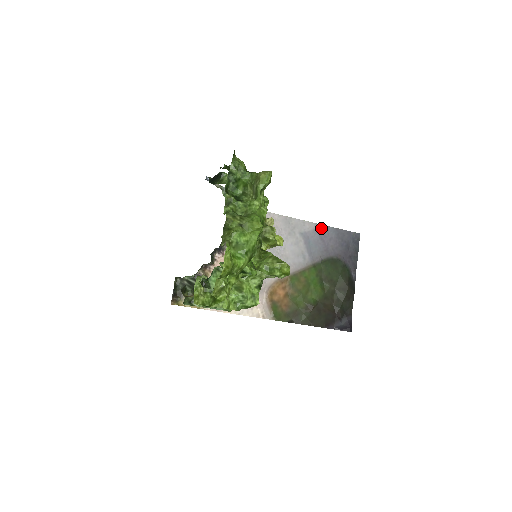
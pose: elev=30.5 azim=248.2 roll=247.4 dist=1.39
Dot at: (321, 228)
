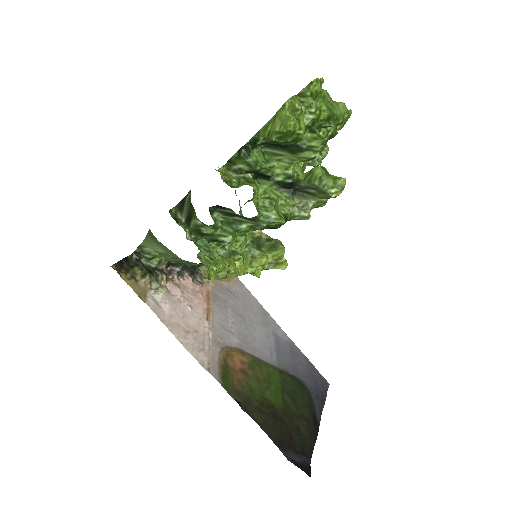
Dot at: (293, 346)
